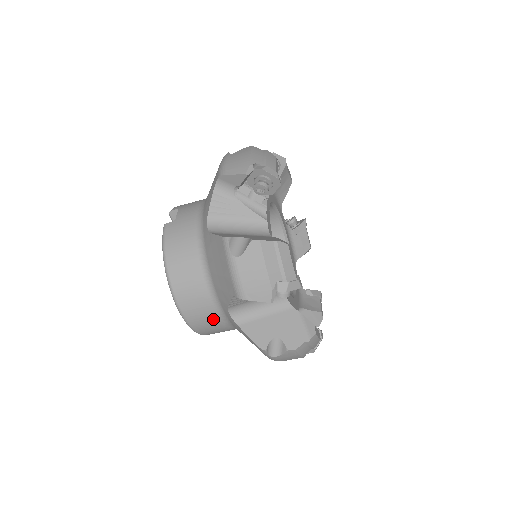
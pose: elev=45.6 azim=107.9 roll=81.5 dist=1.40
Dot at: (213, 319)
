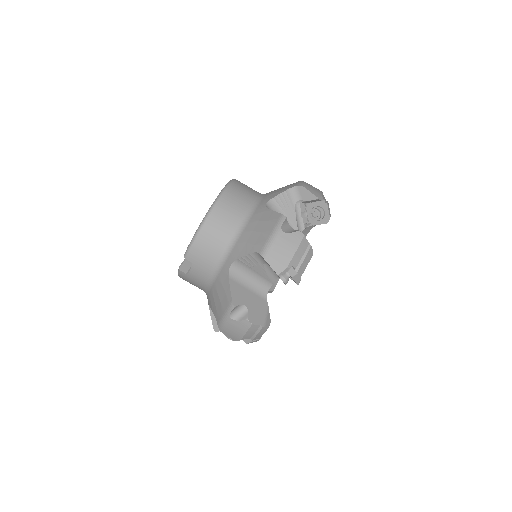
Dot at: (240, 208)
